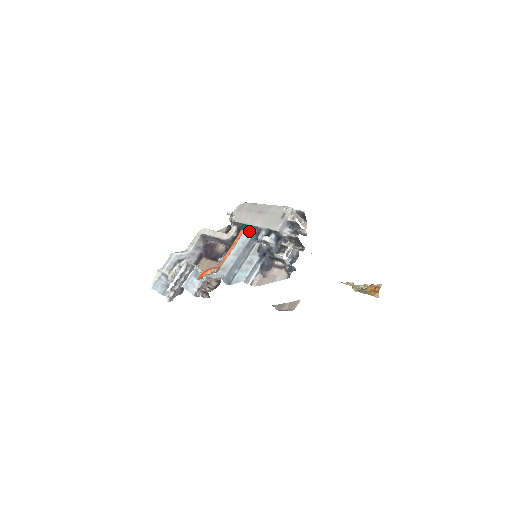
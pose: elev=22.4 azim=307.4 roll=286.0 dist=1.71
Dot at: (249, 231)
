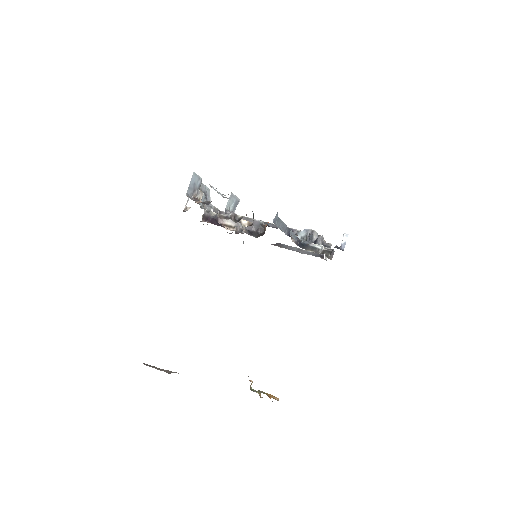
Dot at: occluded
